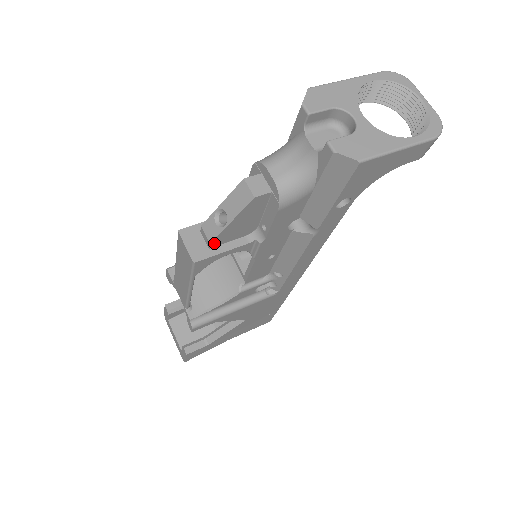
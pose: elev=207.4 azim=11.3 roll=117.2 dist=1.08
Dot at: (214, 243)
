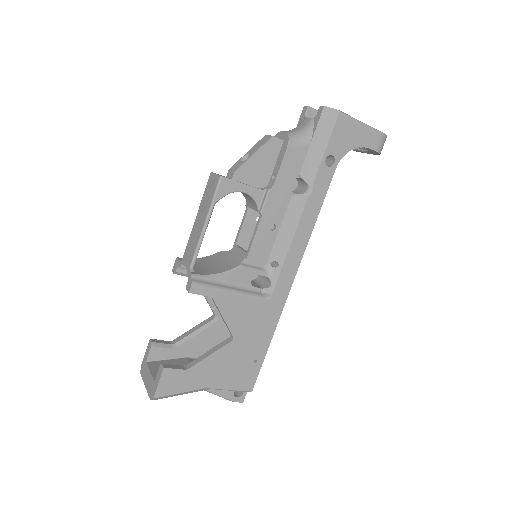
Dot at: (237, 175)
